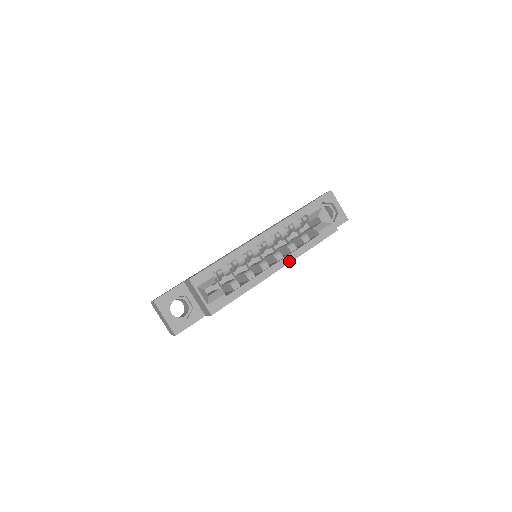
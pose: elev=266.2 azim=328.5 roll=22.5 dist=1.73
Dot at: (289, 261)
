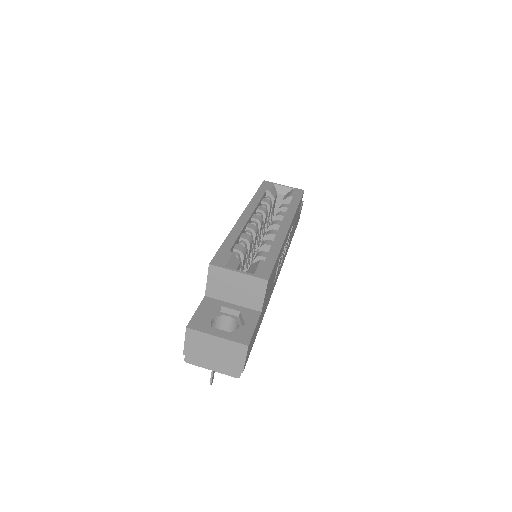
Dot at: (291, 218)
